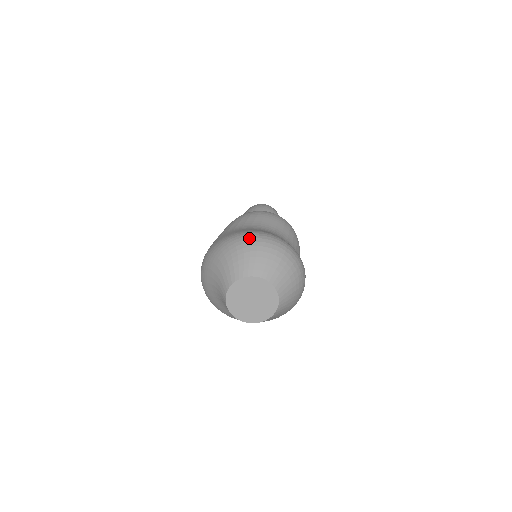
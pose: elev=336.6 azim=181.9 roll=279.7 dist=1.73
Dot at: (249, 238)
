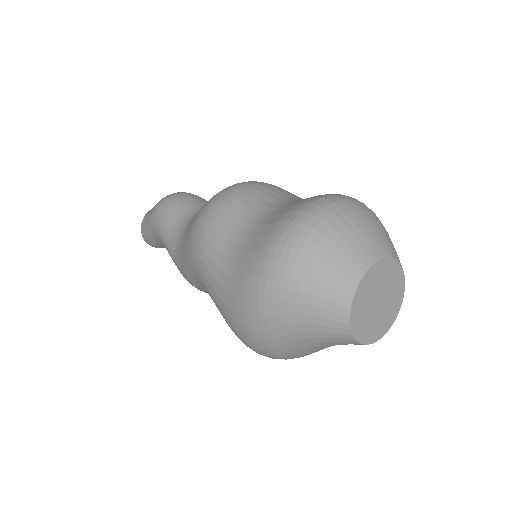
Dot at: (291, 247)
